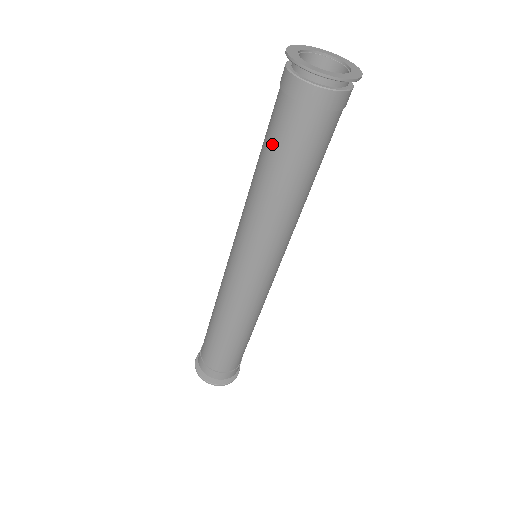
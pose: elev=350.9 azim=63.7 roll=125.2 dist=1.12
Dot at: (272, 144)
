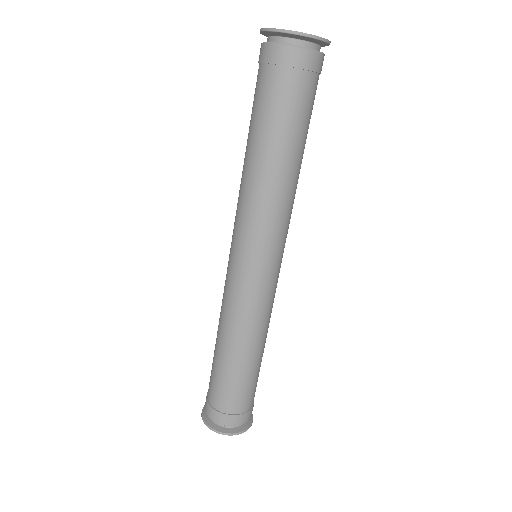
Dot at: (280, 120)
